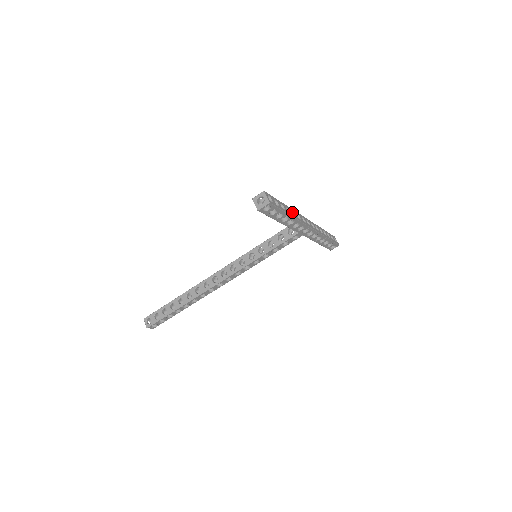
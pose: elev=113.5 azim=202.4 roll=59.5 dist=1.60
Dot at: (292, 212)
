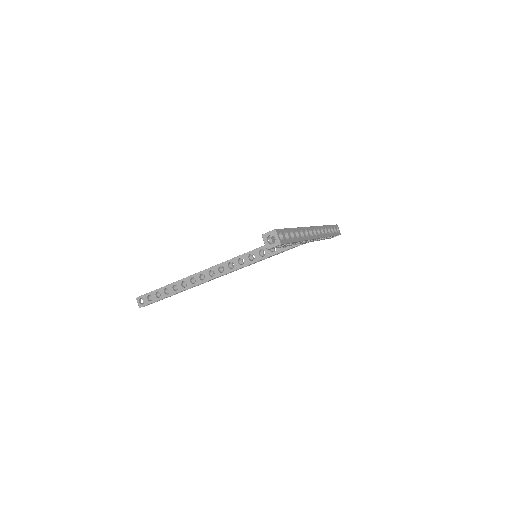
Dot at: (300, 231)
